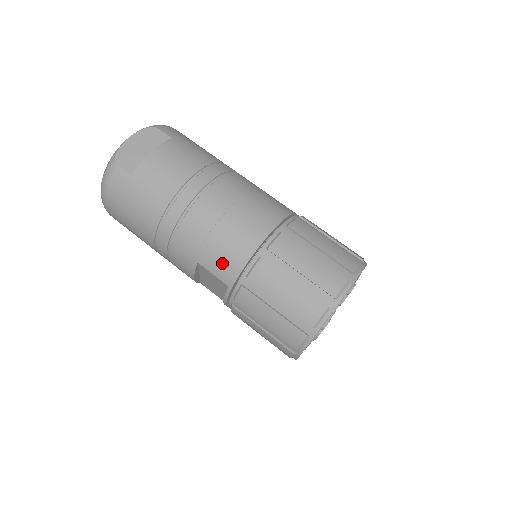
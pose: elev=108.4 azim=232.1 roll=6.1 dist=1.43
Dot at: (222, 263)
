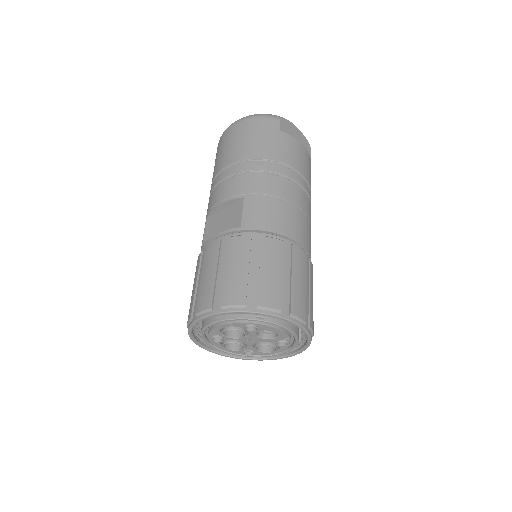
Dot at: (259, 214)
